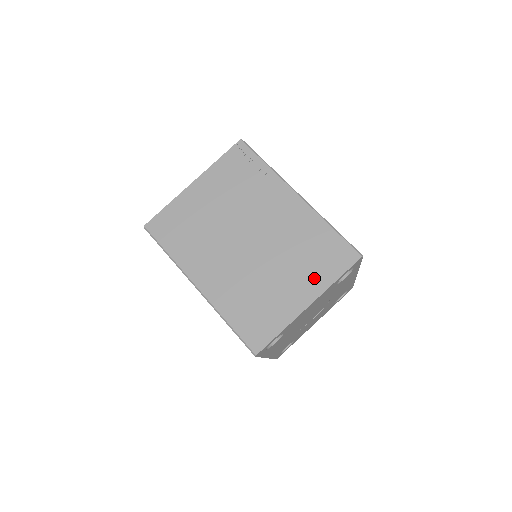
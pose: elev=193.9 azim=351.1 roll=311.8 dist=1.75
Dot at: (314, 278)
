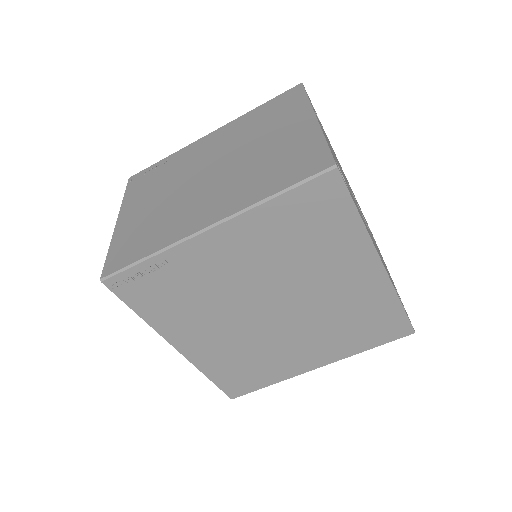
Dot at: (292, 115)
